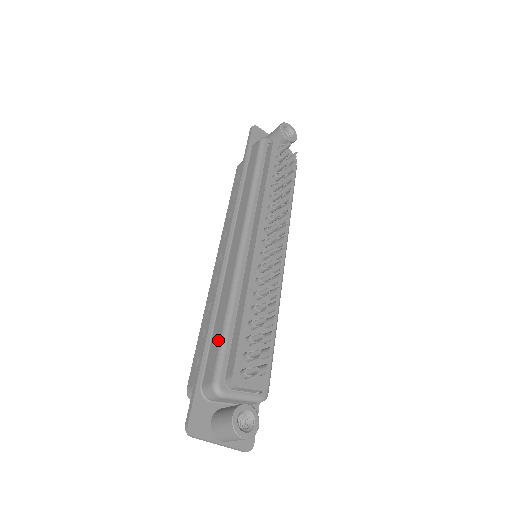
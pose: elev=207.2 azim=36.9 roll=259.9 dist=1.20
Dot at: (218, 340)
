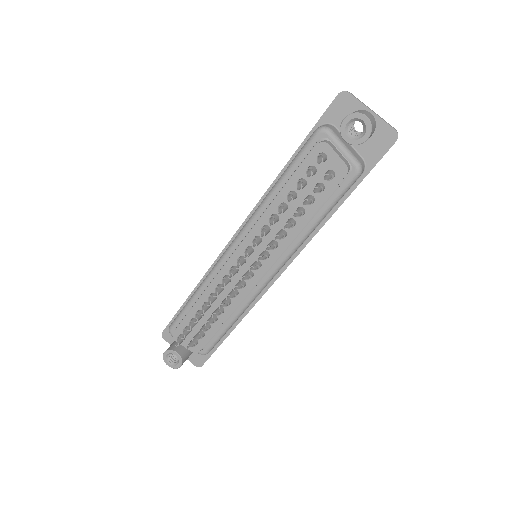
Dot at: occluded
